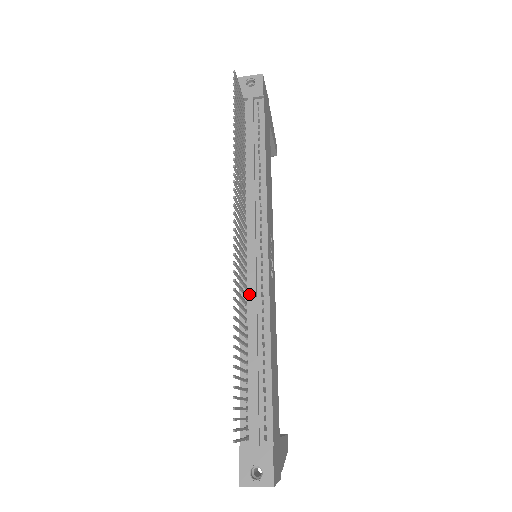
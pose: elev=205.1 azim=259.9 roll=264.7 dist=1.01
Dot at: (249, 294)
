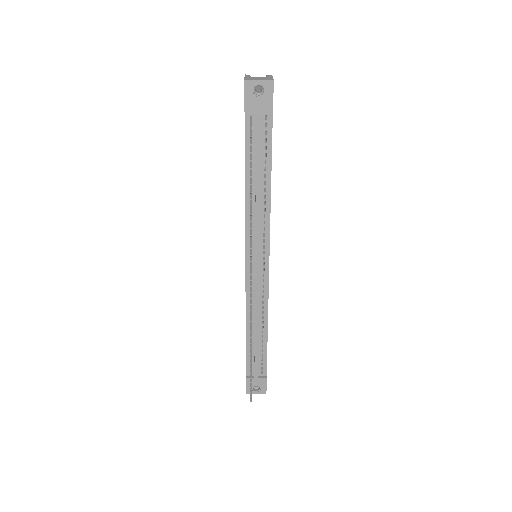
Dot at: (253, 296)
